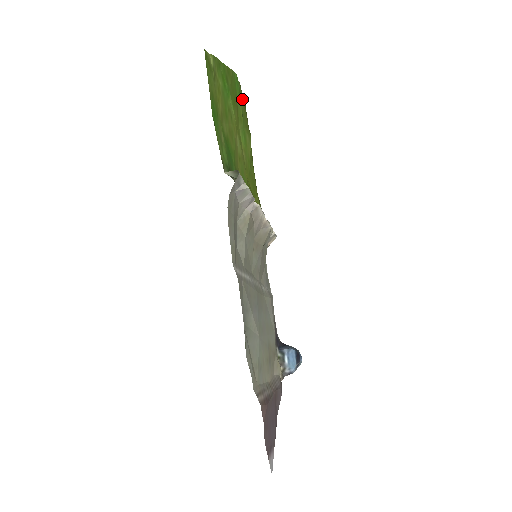
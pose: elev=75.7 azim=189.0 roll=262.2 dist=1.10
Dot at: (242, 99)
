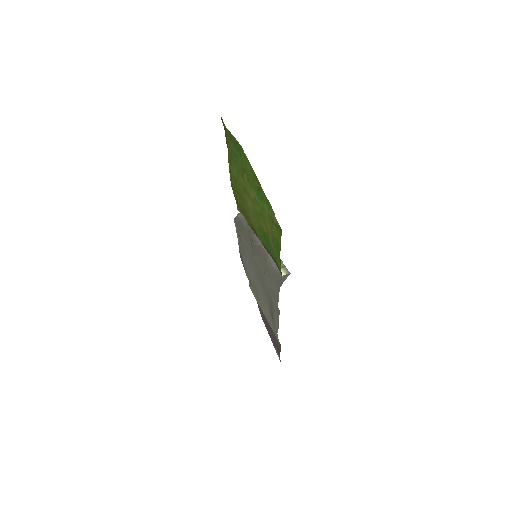
Dot at: (228, 136)
